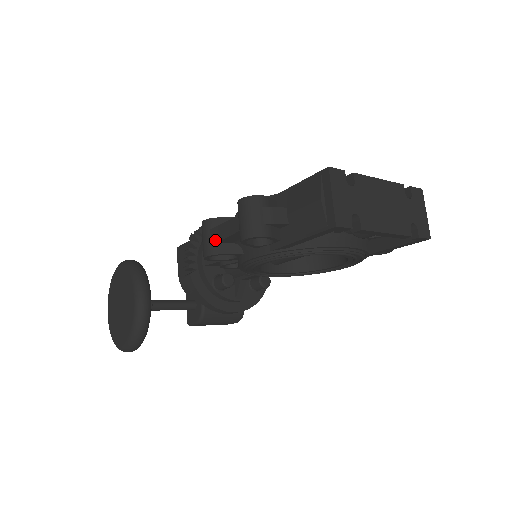
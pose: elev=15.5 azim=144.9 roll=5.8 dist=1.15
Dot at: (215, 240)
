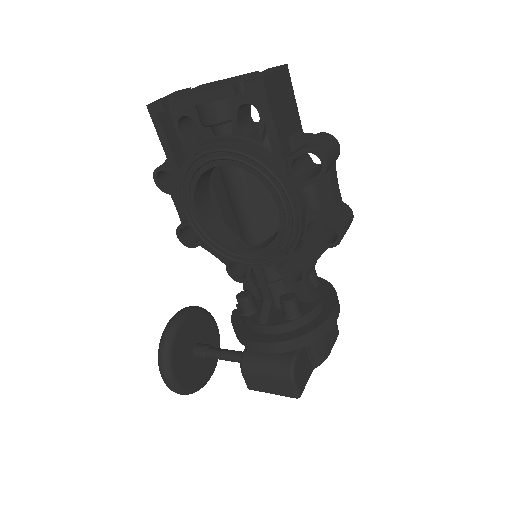
Dot at: (181, 219)
